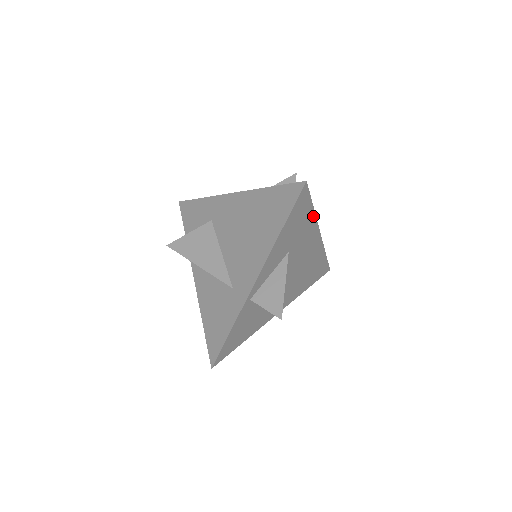
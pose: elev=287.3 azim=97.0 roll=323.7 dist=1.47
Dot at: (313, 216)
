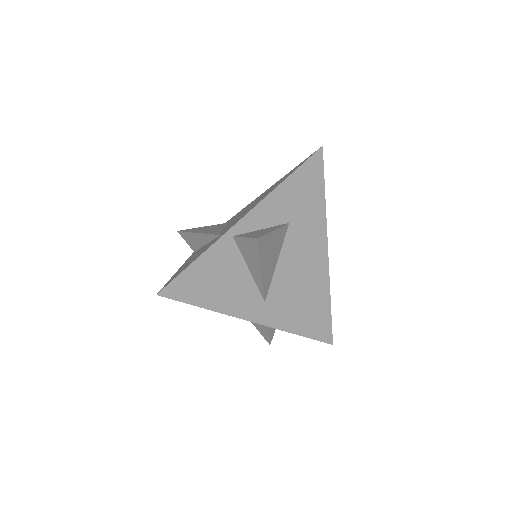
Dot at: (323, 208)
